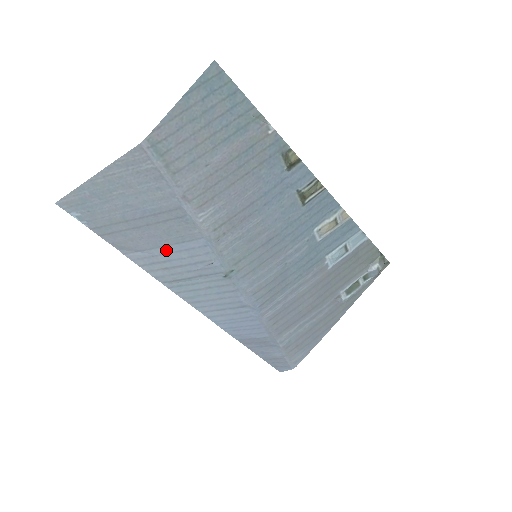
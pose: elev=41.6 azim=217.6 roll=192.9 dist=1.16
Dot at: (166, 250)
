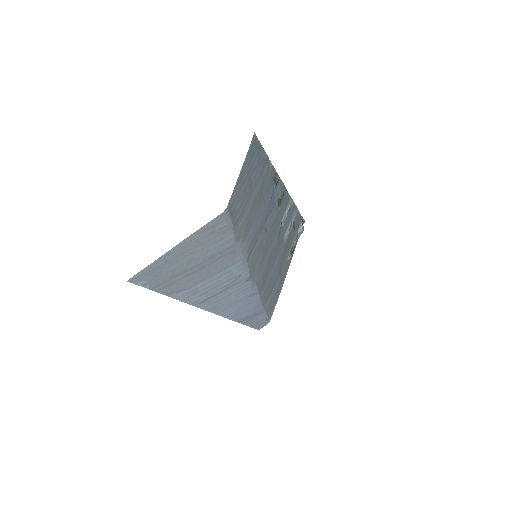
Dot at: (209, 280)
